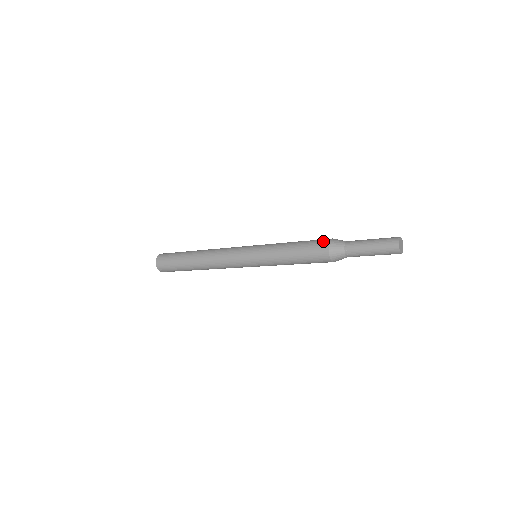
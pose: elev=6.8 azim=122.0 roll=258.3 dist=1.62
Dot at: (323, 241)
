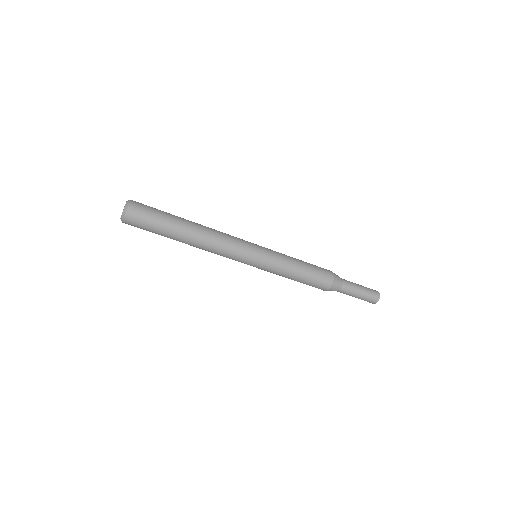
Dot at: occluded
